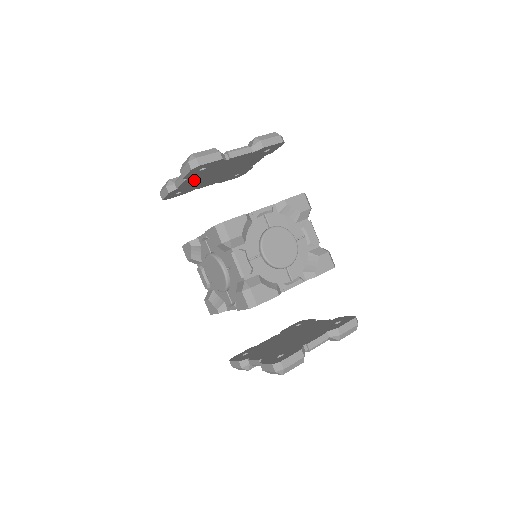
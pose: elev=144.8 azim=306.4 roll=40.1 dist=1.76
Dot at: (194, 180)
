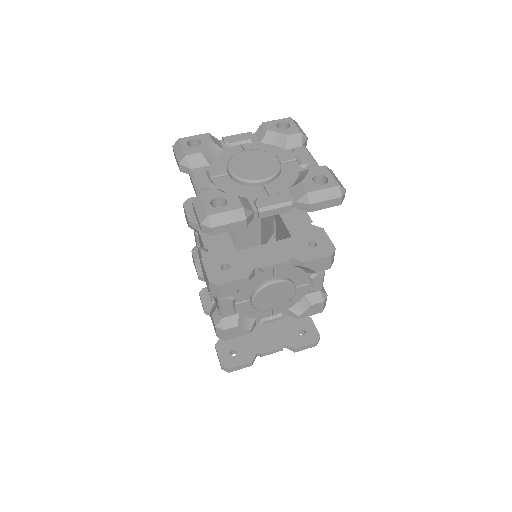
Dot at: occluded
